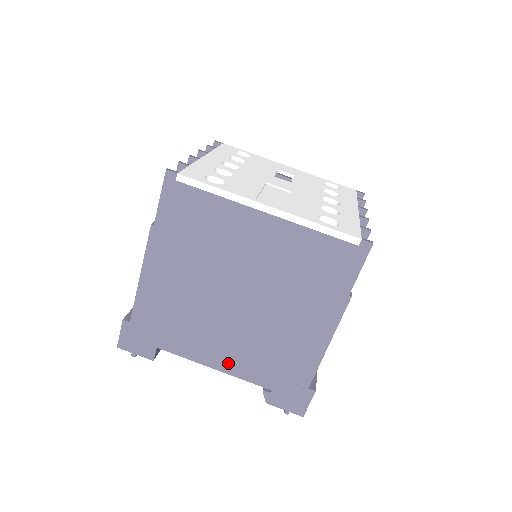
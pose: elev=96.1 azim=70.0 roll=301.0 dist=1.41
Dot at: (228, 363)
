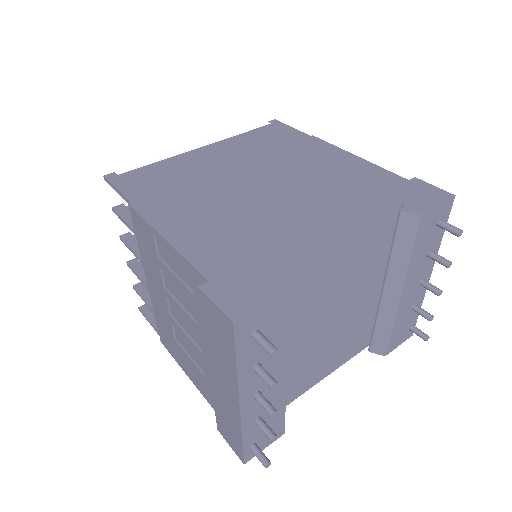
Dot at: (340, 221)
